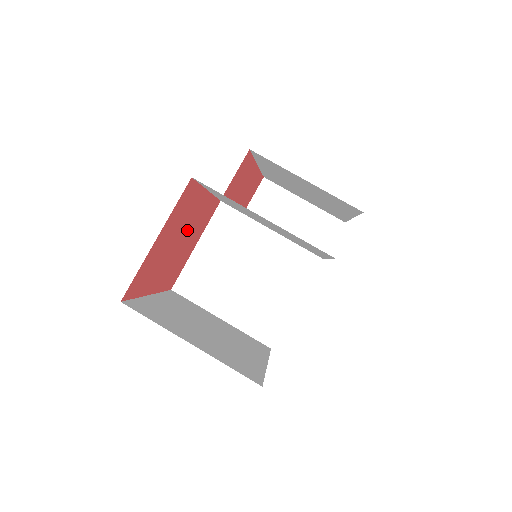
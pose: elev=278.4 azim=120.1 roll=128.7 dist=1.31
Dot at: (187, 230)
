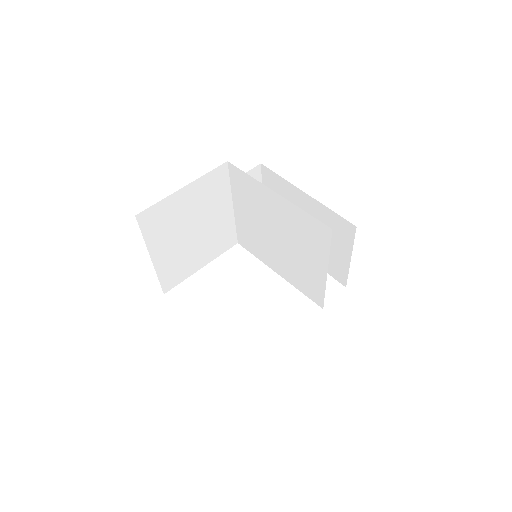
Dot at: occluded
